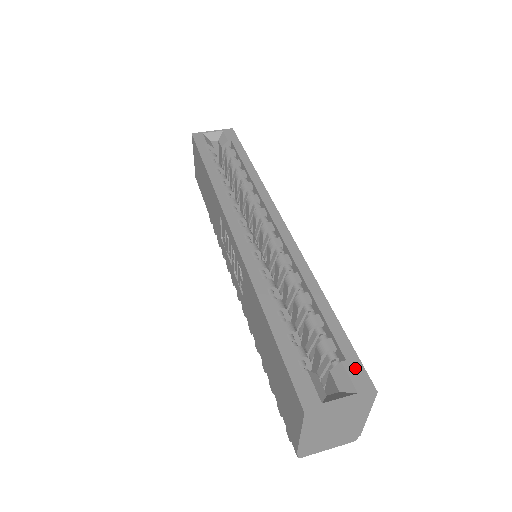
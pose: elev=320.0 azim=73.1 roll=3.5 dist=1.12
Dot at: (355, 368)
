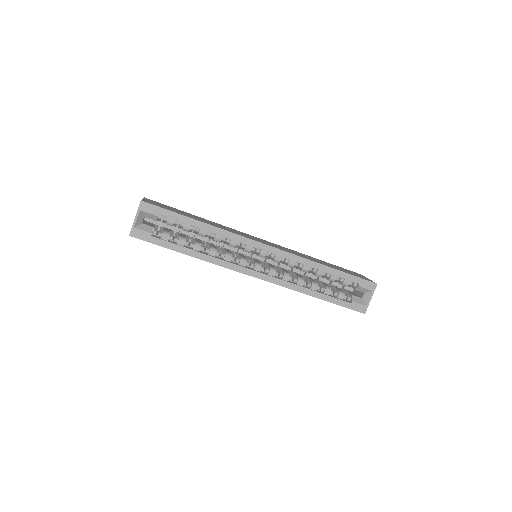
Dot at: (365, 284)
